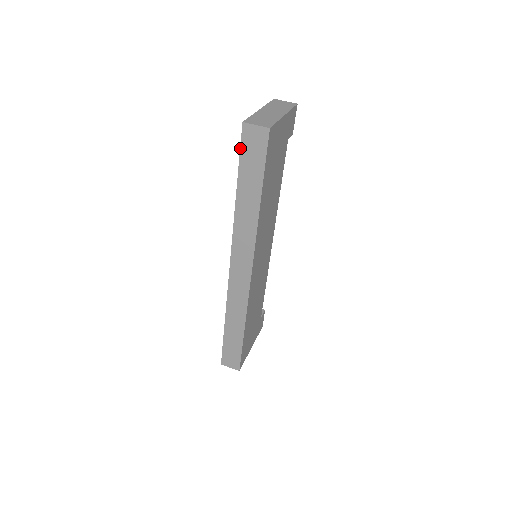
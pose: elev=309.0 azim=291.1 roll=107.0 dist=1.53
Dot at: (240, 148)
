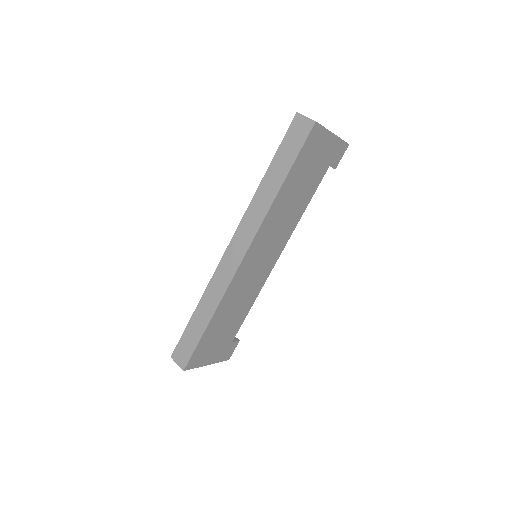
Dot at: (285, 134)
